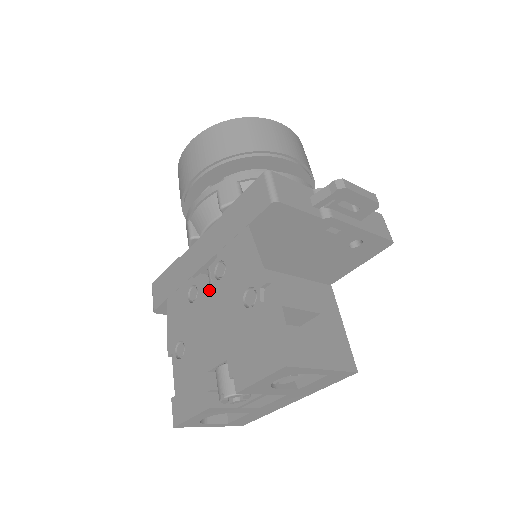
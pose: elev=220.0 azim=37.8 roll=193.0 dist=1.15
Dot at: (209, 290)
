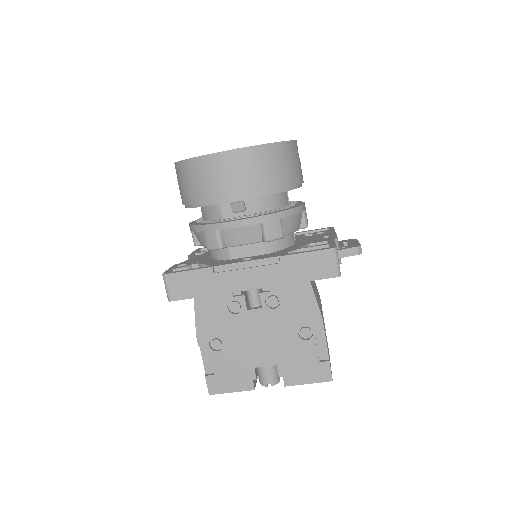
Dot at: (258, 312)
